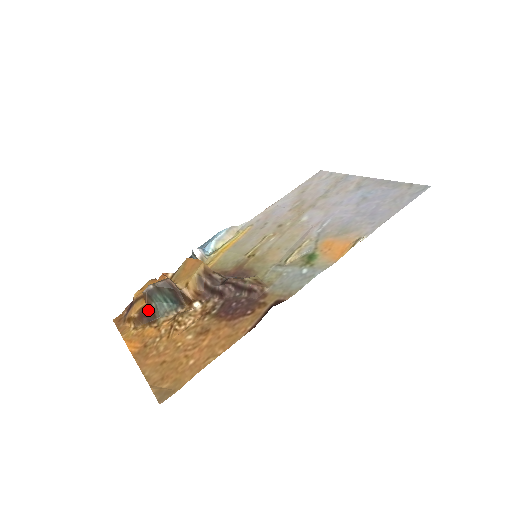
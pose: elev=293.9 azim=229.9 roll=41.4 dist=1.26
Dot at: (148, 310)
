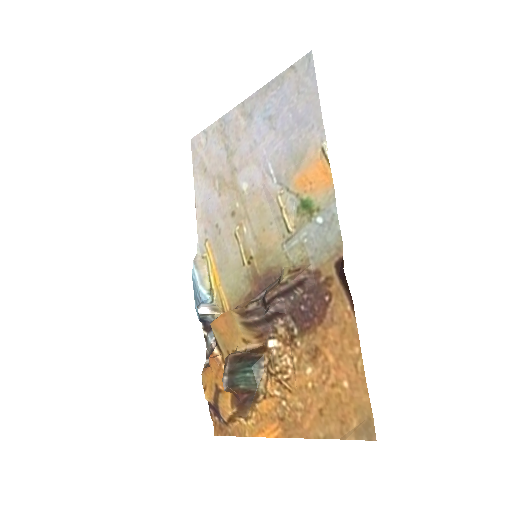
Dot at: (242, 395)
